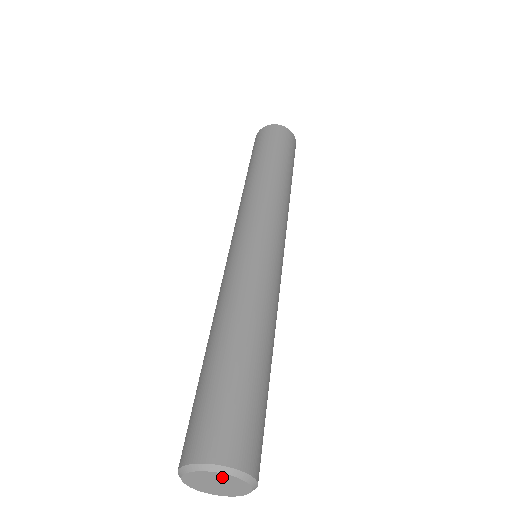
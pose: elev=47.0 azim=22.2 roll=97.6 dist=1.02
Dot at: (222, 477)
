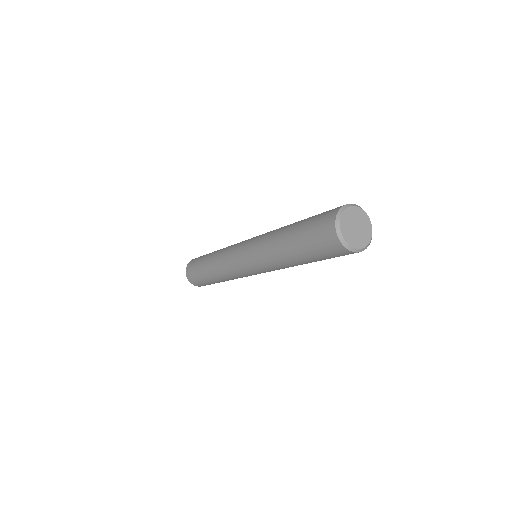
Dot at: (354, 212)
